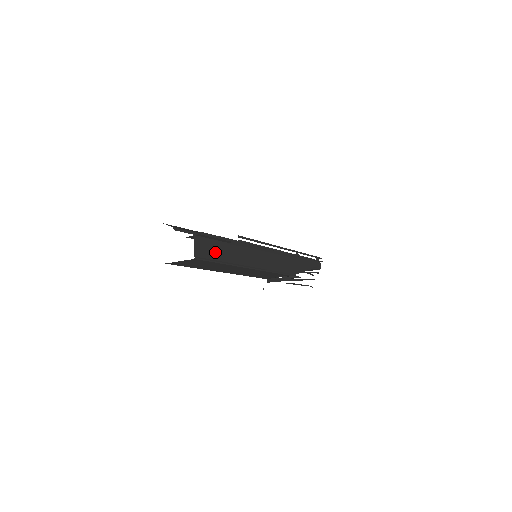
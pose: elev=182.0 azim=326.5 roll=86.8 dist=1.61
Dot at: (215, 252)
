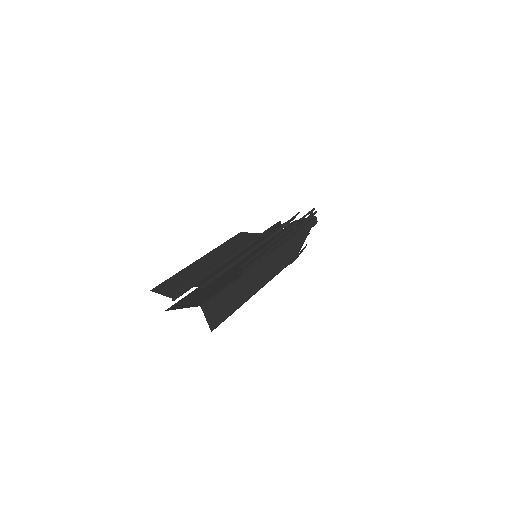
Dot at: (226, 303)
